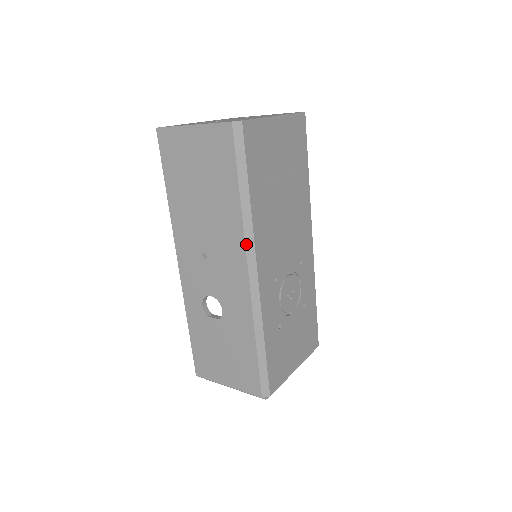
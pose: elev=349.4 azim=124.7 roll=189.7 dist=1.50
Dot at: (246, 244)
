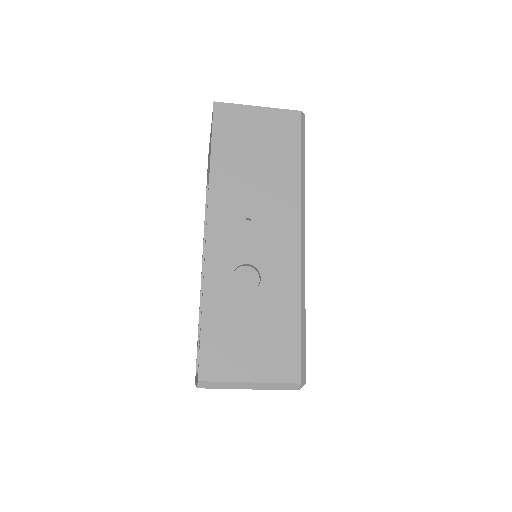
Dot at: (301, 208)
